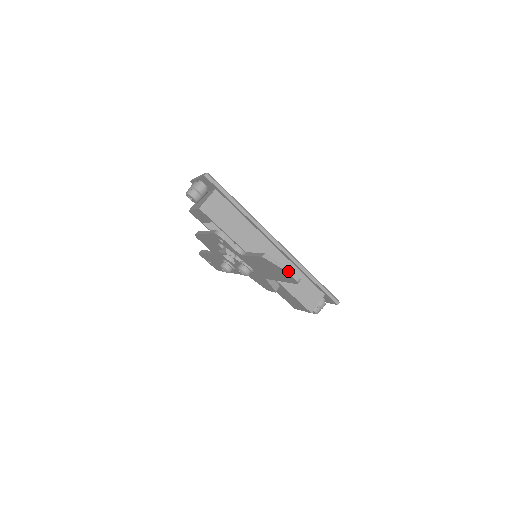
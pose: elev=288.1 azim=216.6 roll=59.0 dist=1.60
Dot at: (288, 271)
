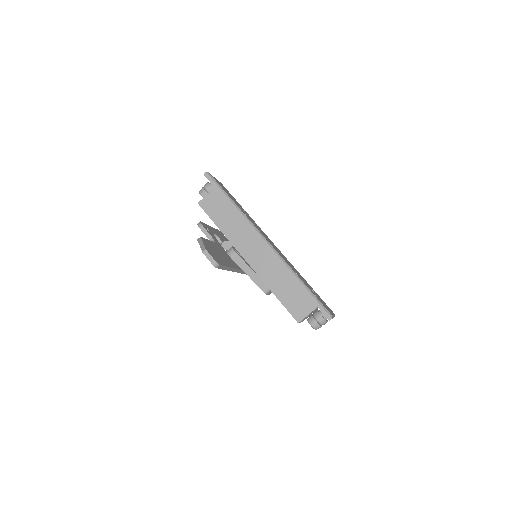
Dot at: (205, 253)
